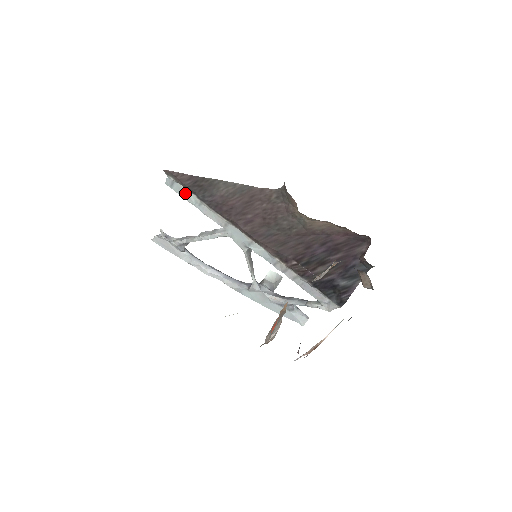
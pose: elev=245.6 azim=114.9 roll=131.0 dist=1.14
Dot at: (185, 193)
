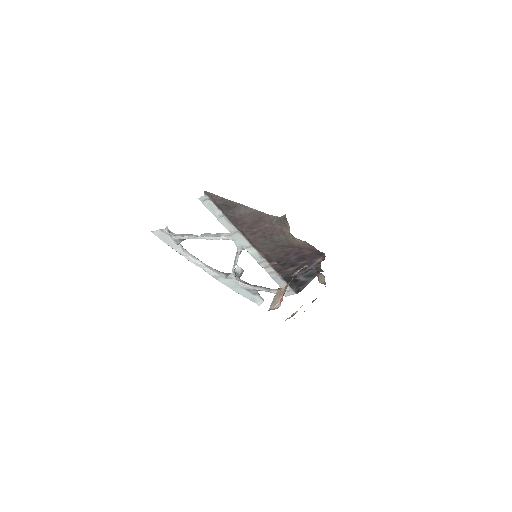
Dot at: (212, 208)
